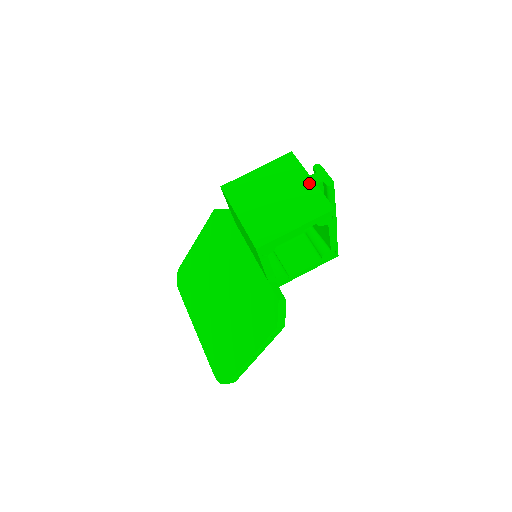
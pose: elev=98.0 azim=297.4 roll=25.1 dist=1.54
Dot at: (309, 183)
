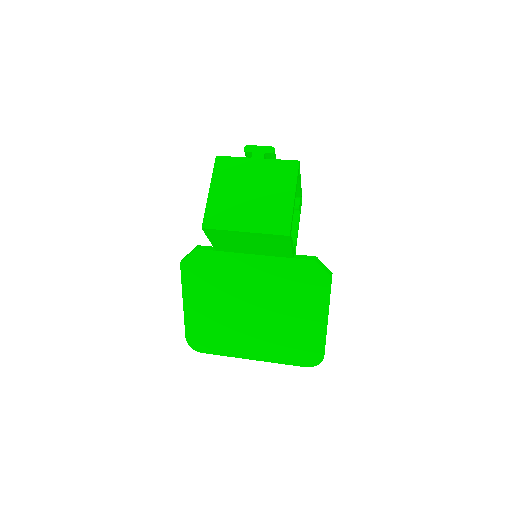
Dot at: (260, 163)
